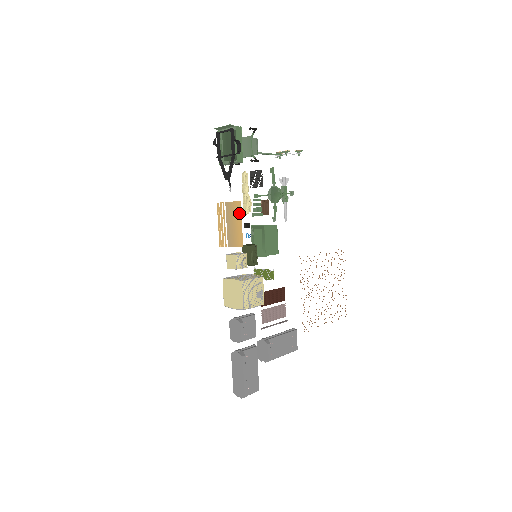
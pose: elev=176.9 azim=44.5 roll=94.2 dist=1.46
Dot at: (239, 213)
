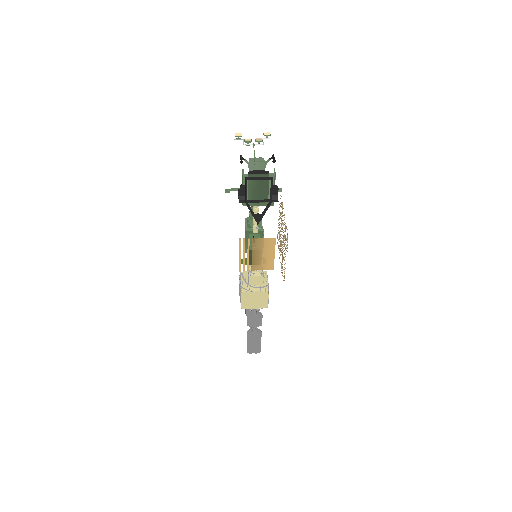
Dot at: (272, 247)
